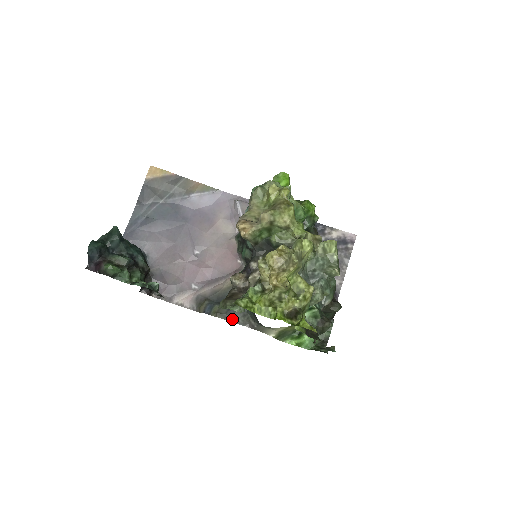
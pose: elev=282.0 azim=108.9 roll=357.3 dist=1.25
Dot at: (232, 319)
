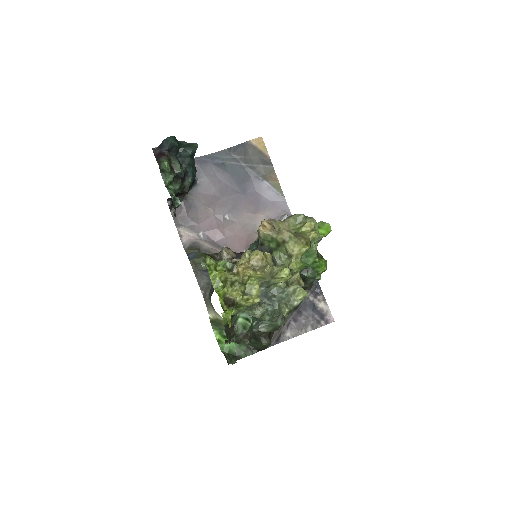
Dot at: (199, 277)
